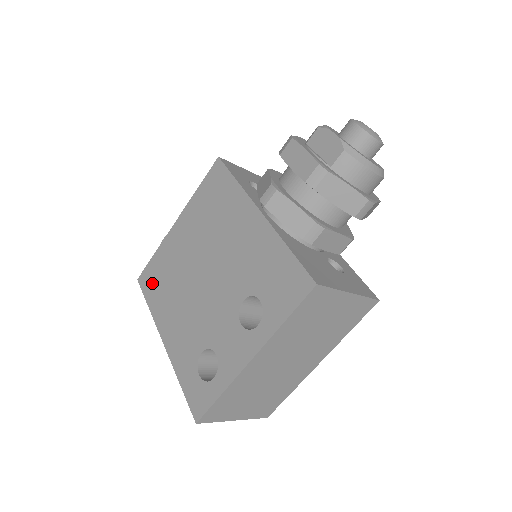
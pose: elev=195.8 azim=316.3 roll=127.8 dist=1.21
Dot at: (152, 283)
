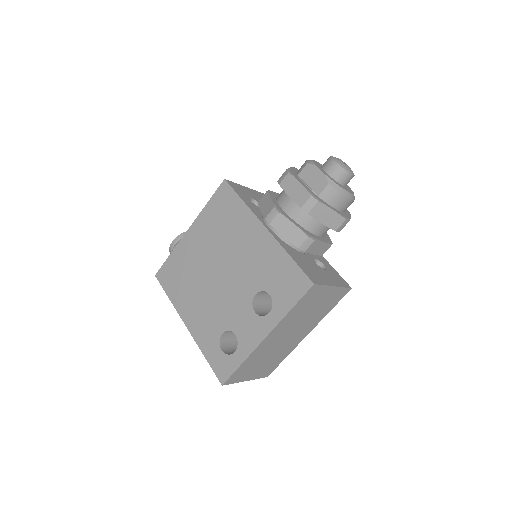
Dot at: (170, 279)
